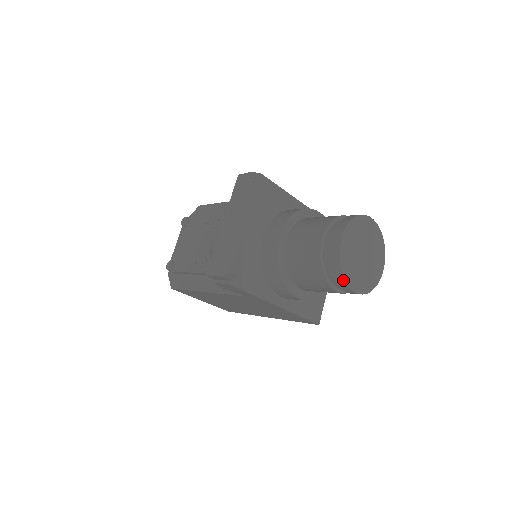
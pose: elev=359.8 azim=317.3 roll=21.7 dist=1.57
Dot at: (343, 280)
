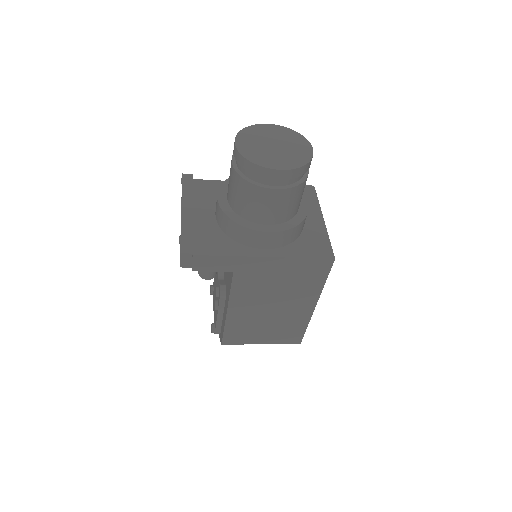
Dot at: (257, 167)
